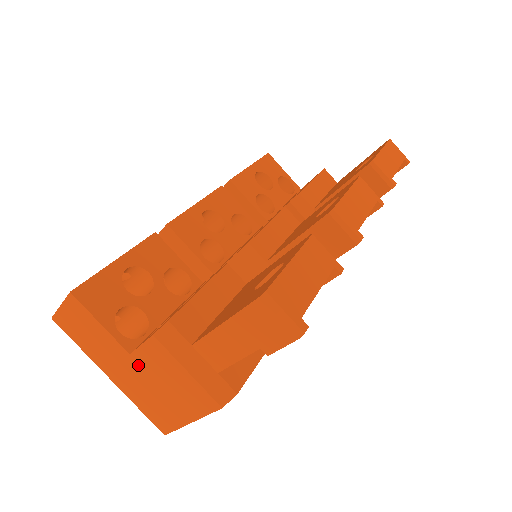
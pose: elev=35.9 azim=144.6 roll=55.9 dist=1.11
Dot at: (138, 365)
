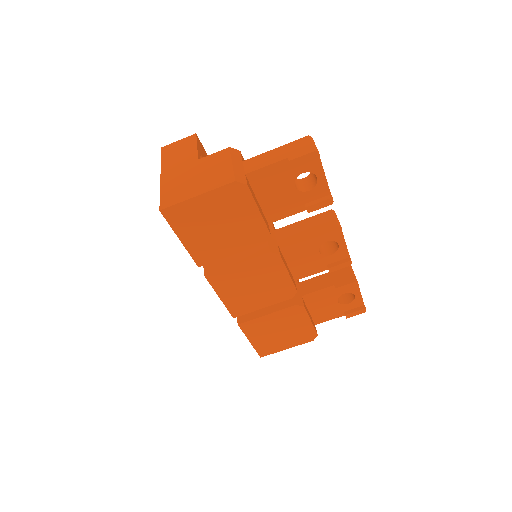
Dot at: (197, 165)
